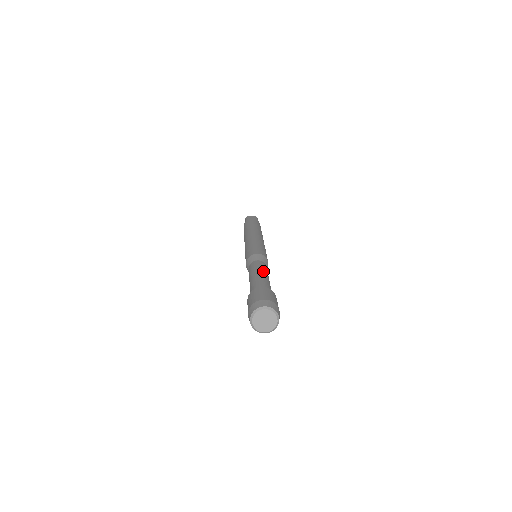
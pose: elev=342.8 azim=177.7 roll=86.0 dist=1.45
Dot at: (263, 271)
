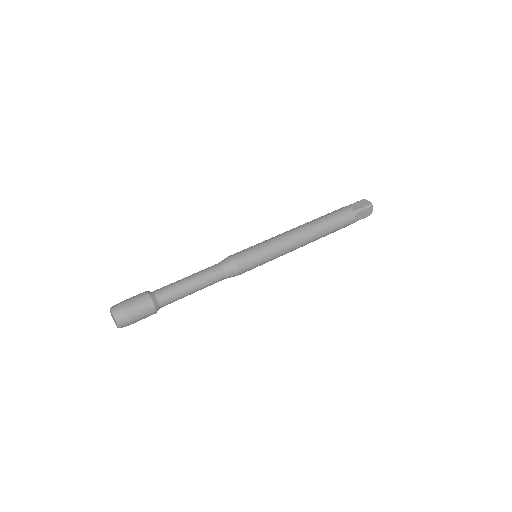
Dot at: (195, 278)
